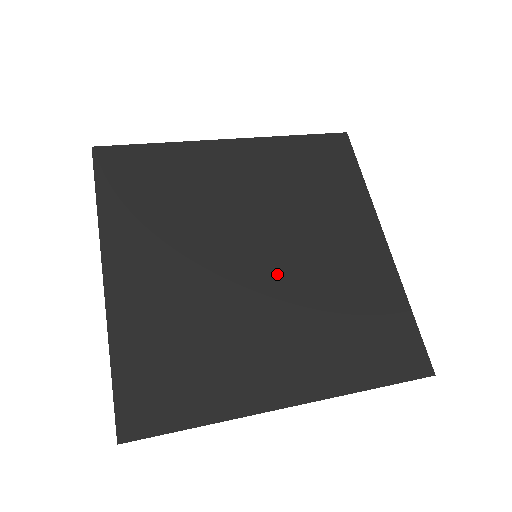
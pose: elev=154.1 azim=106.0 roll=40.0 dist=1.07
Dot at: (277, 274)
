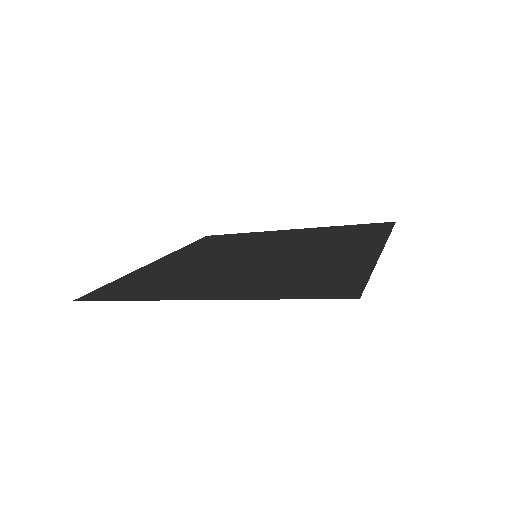
Dot at: (262, 260)
